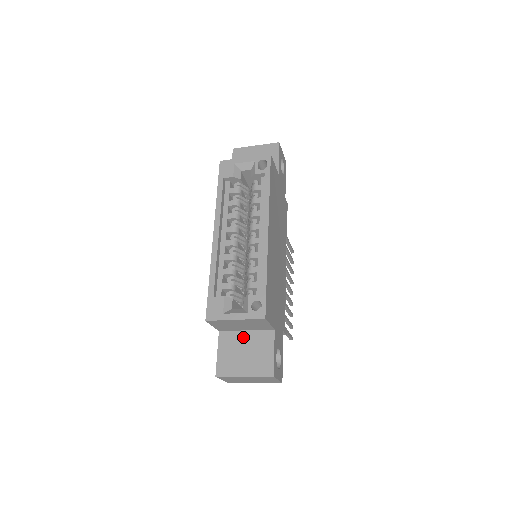
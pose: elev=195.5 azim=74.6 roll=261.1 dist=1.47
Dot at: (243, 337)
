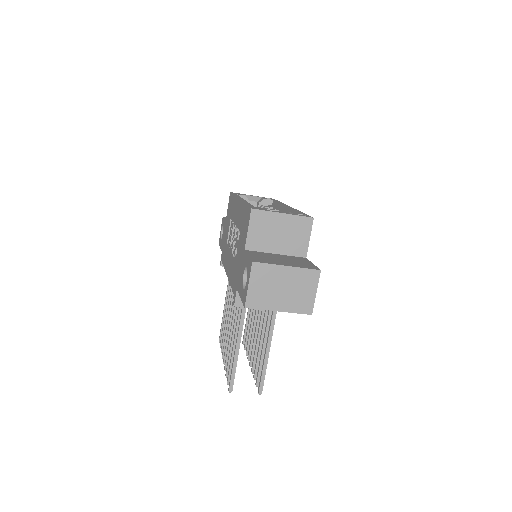
Dot at: (274, 255)
